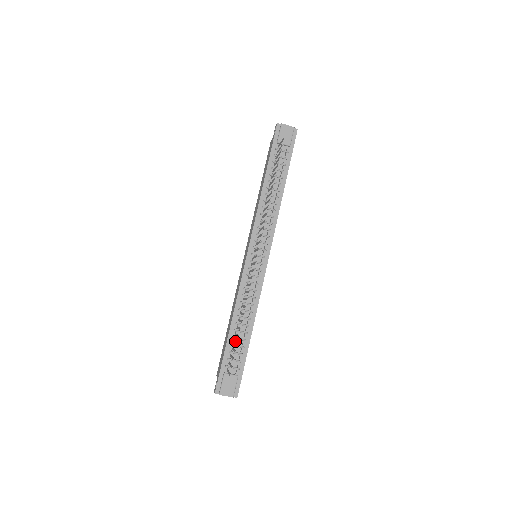
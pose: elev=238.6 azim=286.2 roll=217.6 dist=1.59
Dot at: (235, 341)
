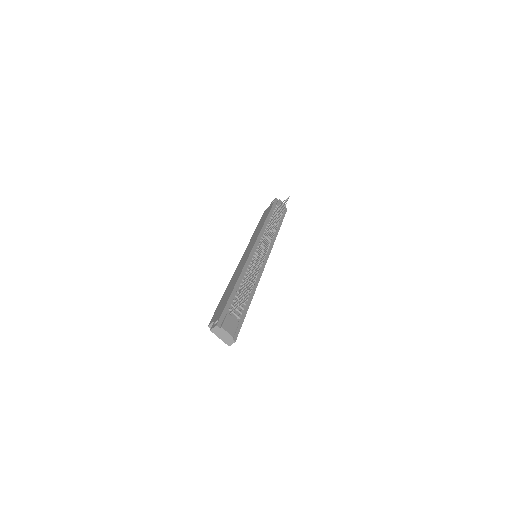
Dot at: (245, 288)
